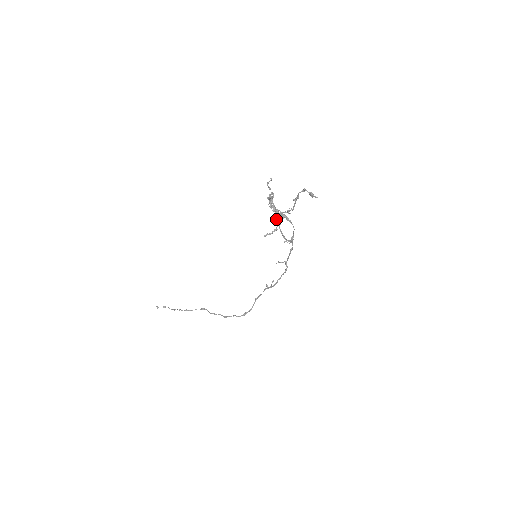
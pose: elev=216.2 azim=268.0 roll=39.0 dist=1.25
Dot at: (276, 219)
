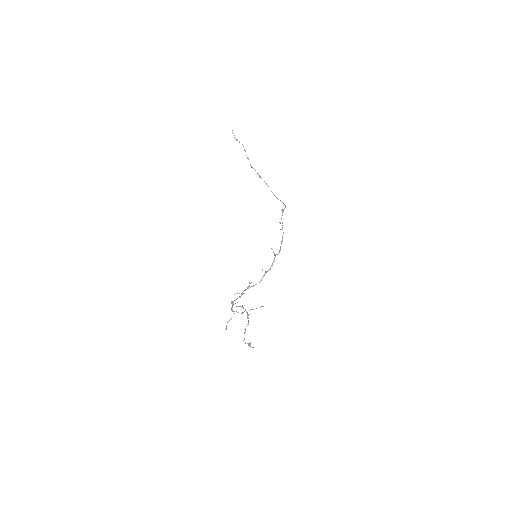
Dot at: occluded
